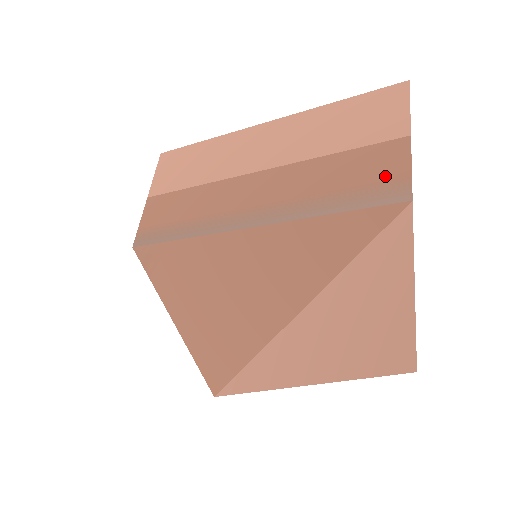
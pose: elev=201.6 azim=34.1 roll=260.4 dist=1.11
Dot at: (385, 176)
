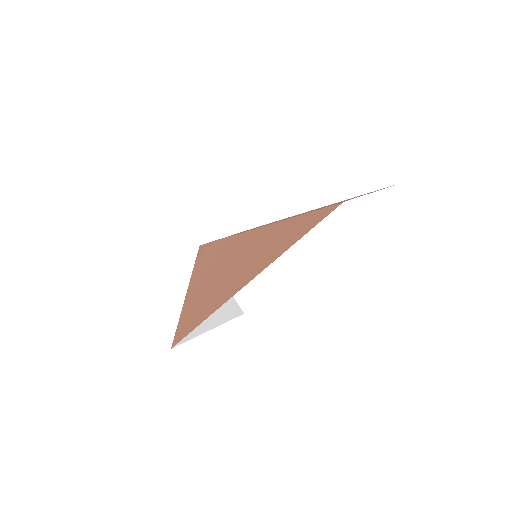
Dot at: occluded
